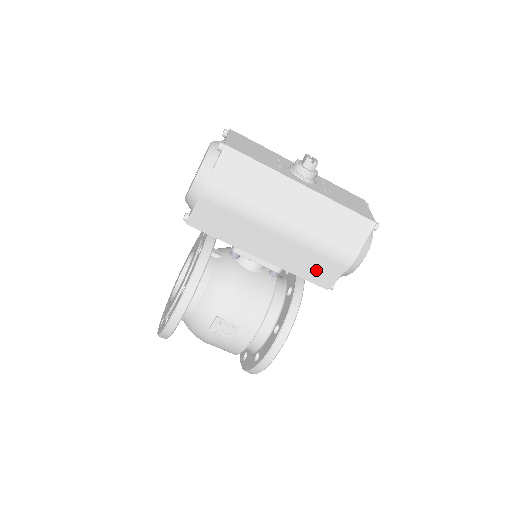
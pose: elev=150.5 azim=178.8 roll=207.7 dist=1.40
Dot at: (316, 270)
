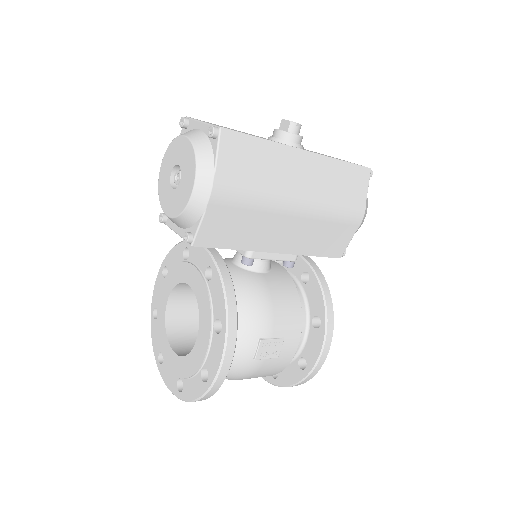
Dot at: (331, 241)
